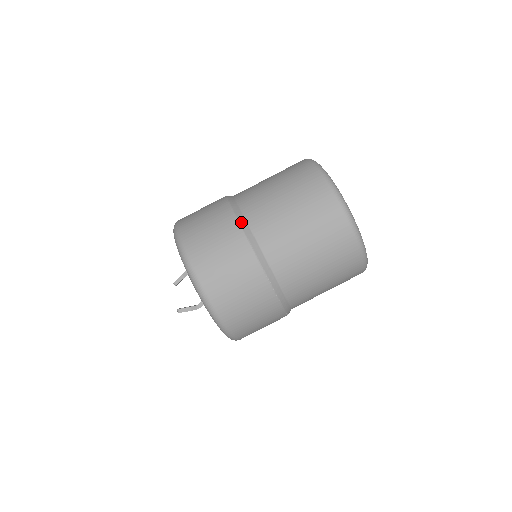
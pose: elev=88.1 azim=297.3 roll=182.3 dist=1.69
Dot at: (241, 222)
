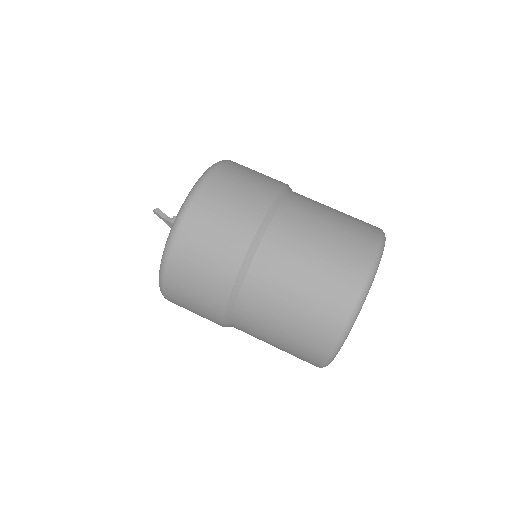
Dot at: (284, 189)
